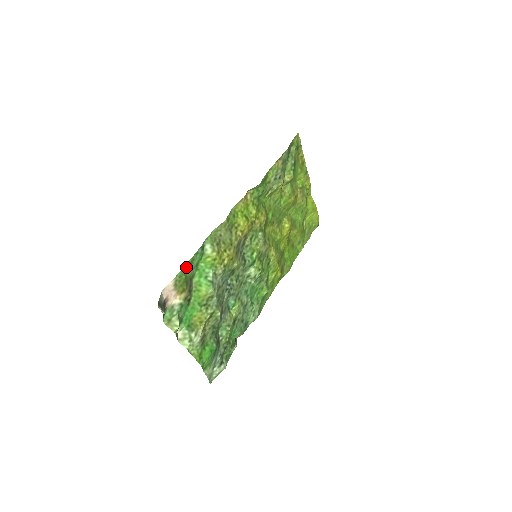
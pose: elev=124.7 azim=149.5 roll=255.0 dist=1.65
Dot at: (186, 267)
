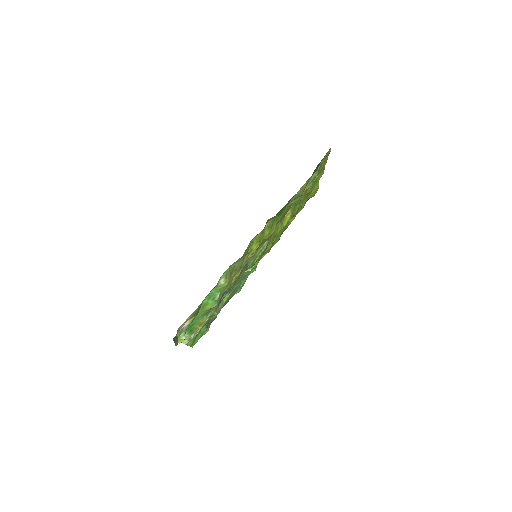
Dot at: occluded
